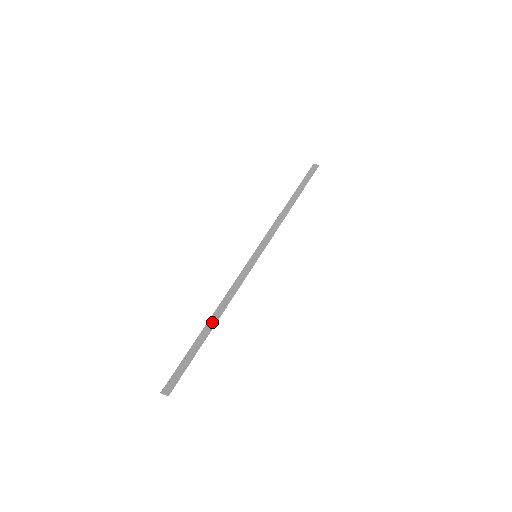
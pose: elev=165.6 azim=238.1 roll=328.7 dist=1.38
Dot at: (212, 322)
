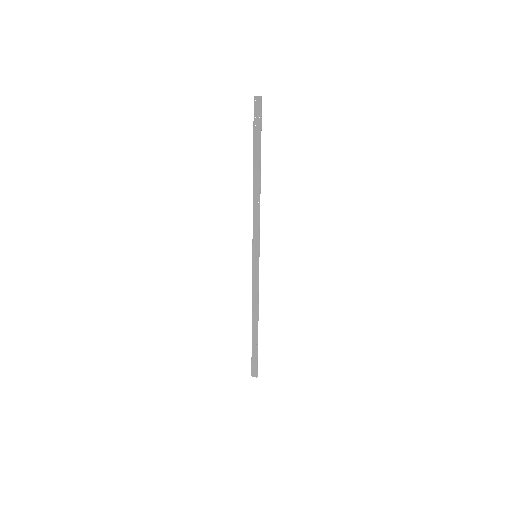
Dot at: (255, 326)
